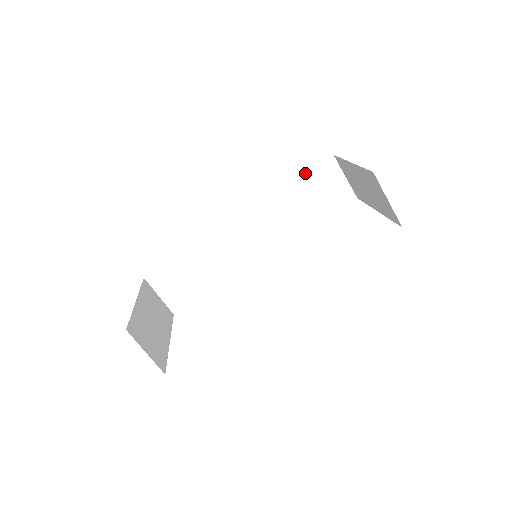
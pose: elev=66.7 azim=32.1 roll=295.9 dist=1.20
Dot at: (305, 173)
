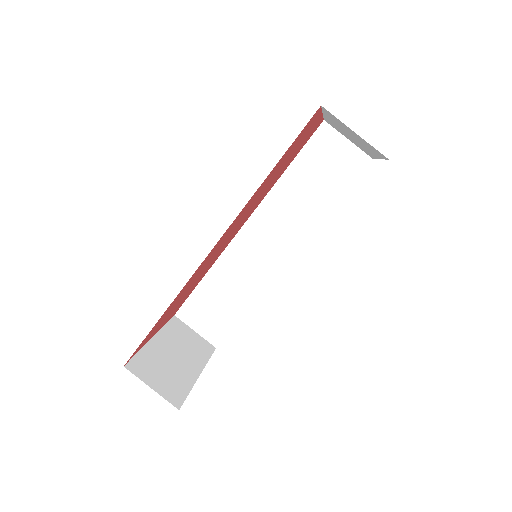
Dot at: (299, 152)
